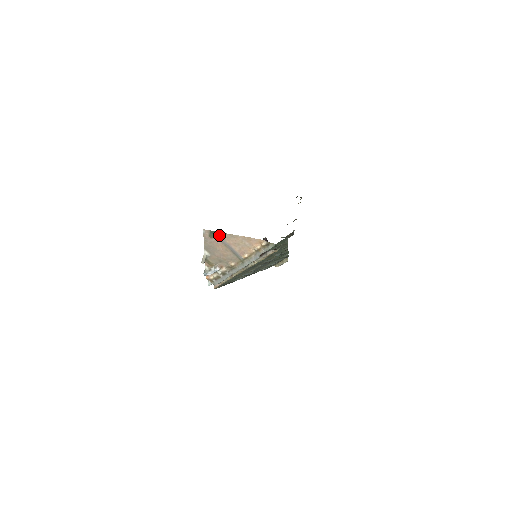
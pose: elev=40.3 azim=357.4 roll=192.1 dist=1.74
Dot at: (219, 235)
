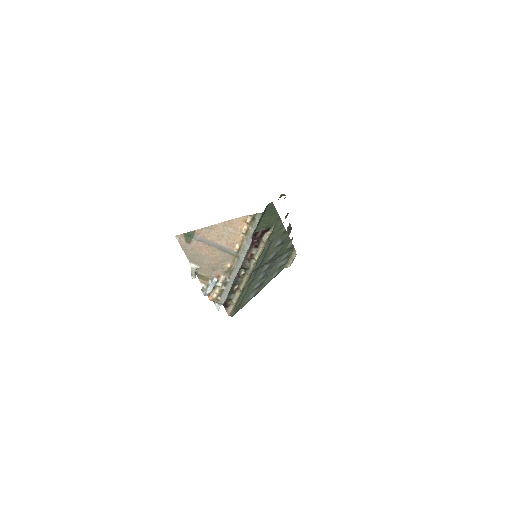
Dot at: (196, 235)
